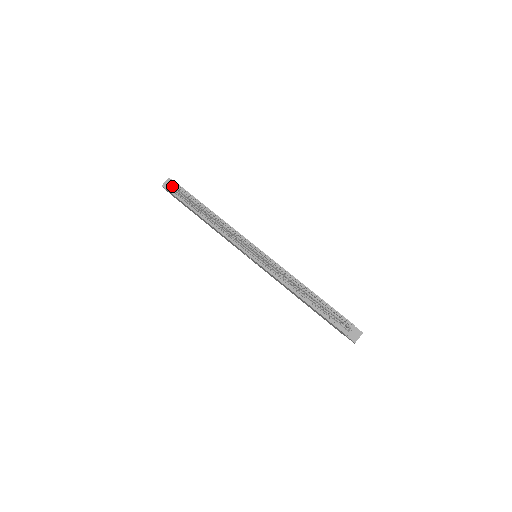
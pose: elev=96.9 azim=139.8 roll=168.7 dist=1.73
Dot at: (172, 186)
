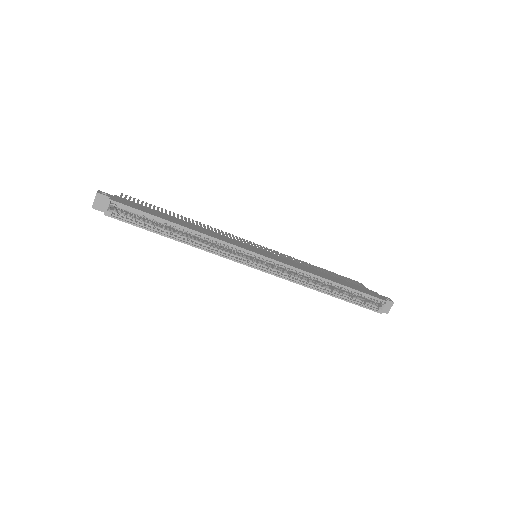
Dot at: (110, 206)
